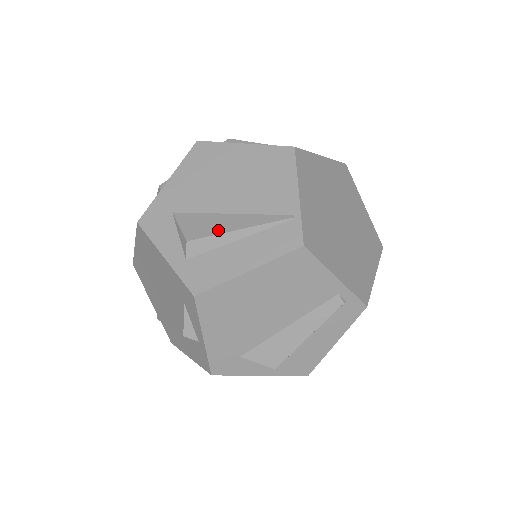
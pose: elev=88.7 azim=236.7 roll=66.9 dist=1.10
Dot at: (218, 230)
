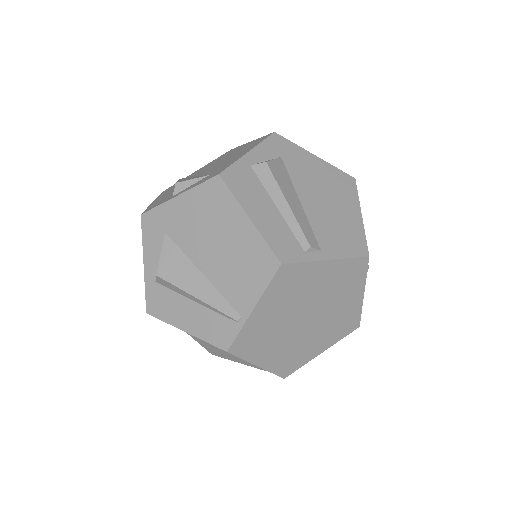
Dot at: (224, 357)
